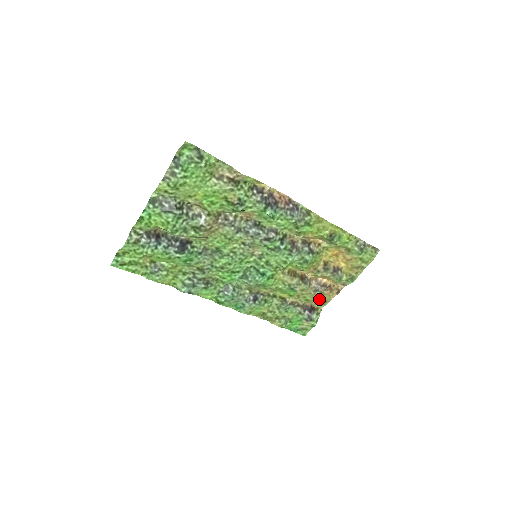
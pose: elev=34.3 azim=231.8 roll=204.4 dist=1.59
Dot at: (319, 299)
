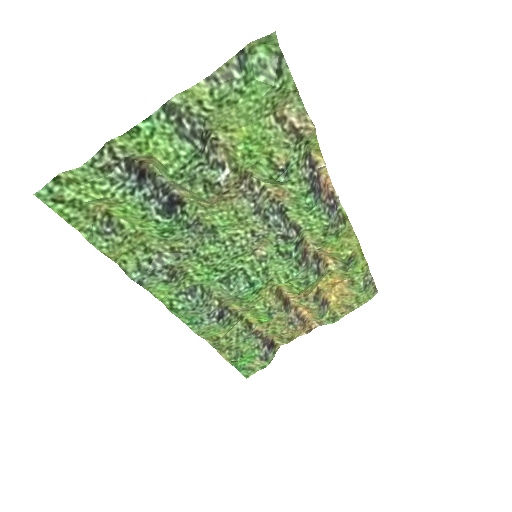
Dot at: (286, 334)
